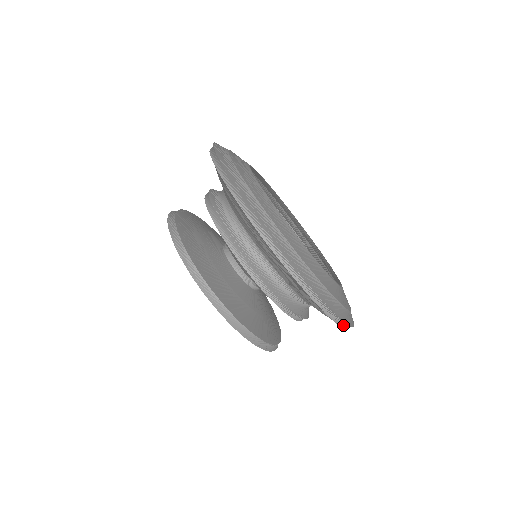
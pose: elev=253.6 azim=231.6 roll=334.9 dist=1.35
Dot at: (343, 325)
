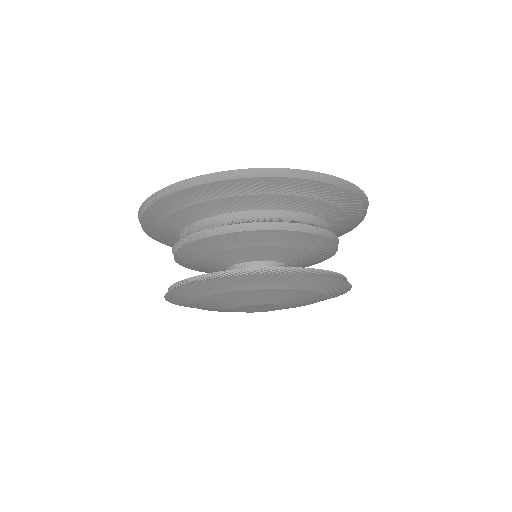
Dot at: (245, 176)
